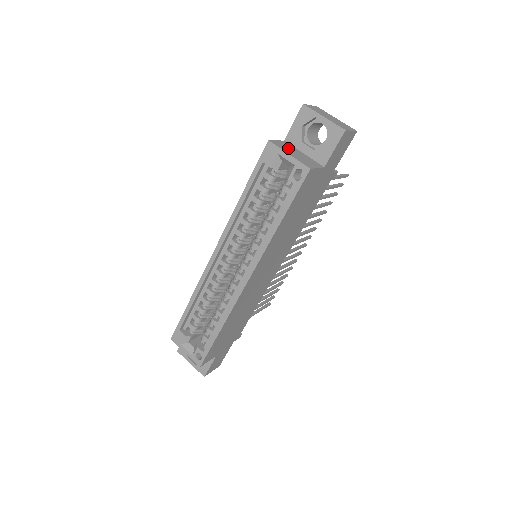
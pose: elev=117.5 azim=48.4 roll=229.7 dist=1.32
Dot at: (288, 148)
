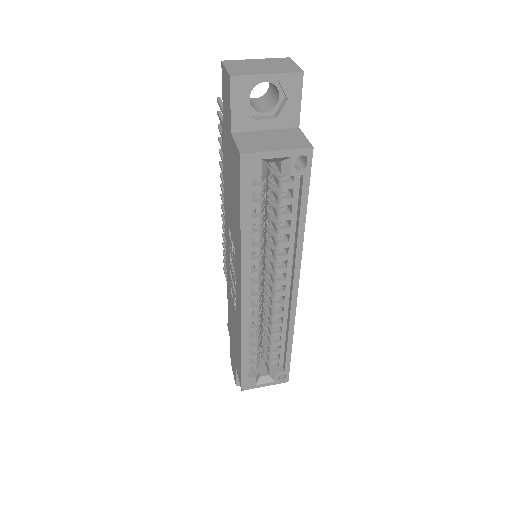
Dot at: (256, 141)
